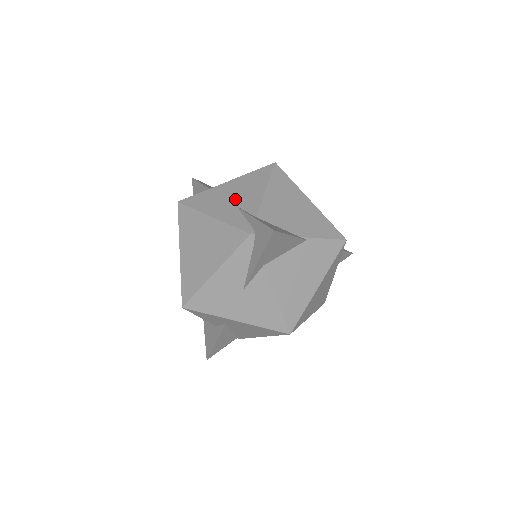
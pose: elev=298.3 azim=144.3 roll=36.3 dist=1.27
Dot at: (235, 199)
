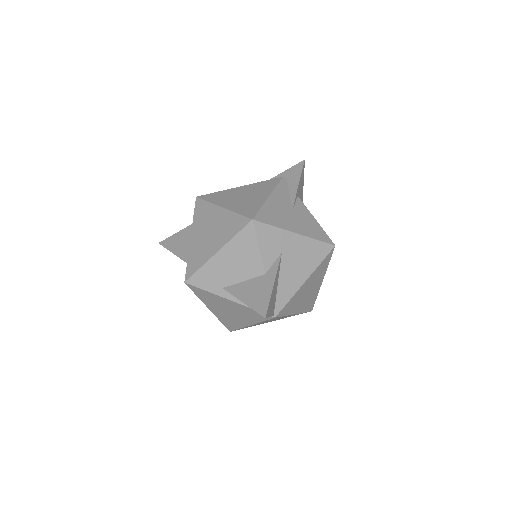
Dot at: occluded
